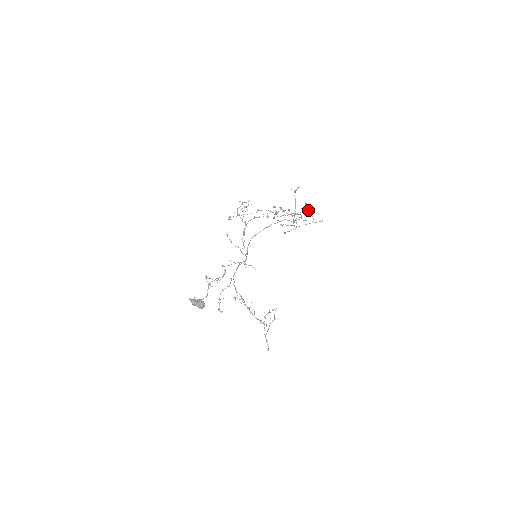
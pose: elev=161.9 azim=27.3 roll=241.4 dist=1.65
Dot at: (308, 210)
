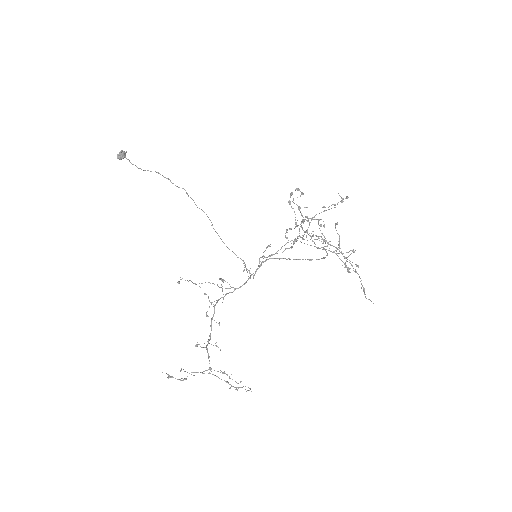
Dot at: (355, 250)
